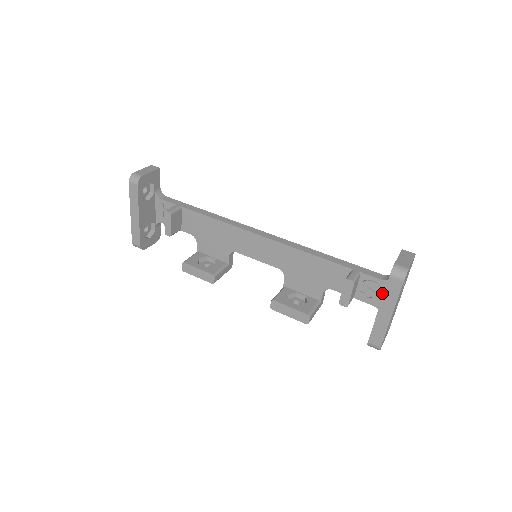
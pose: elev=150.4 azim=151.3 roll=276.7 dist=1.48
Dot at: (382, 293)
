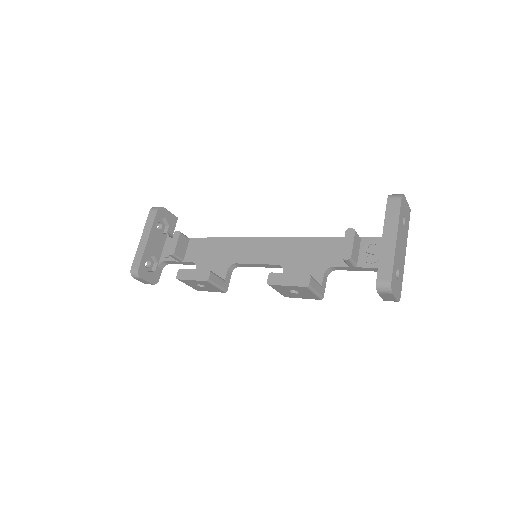
Dot at: occluded
